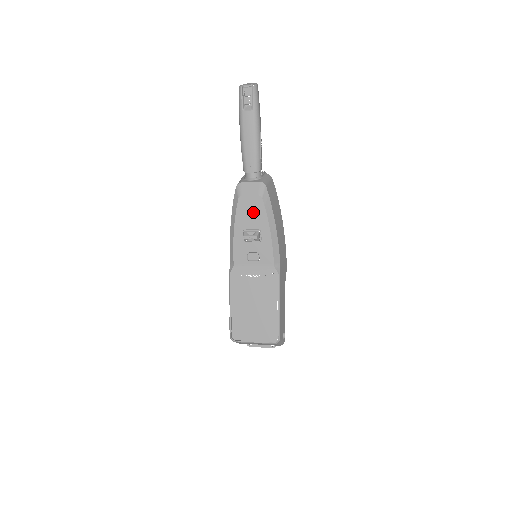
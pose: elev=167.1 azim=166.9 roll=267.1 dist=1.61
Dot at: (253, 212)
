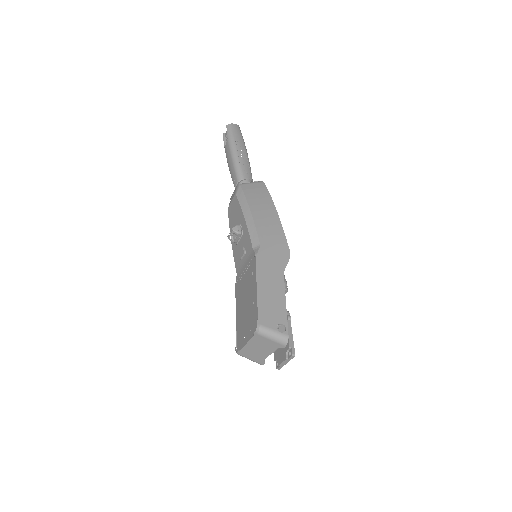
Dot at: (235, 213)
